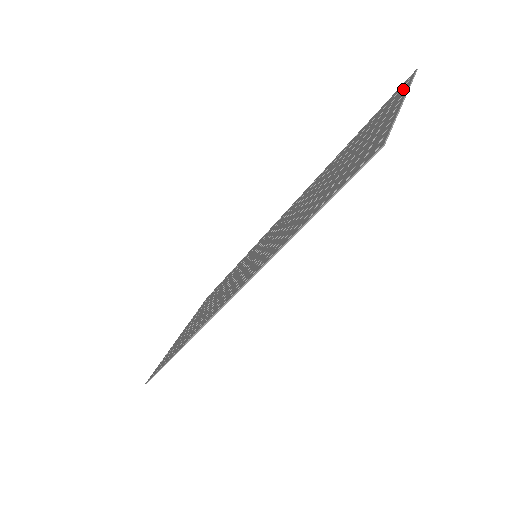
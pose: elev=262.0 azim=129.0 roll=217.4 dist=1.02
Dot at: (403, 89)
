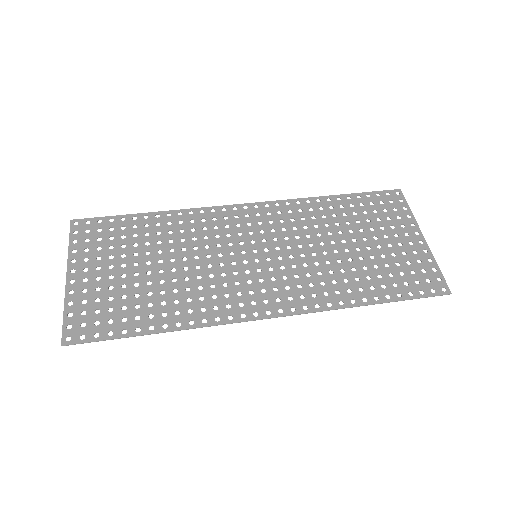
Dot at: occluded
